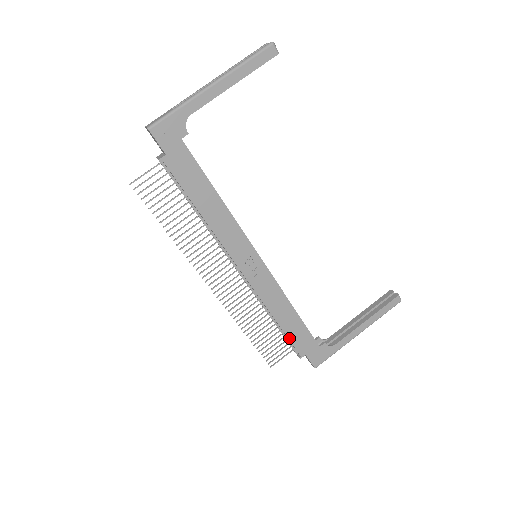
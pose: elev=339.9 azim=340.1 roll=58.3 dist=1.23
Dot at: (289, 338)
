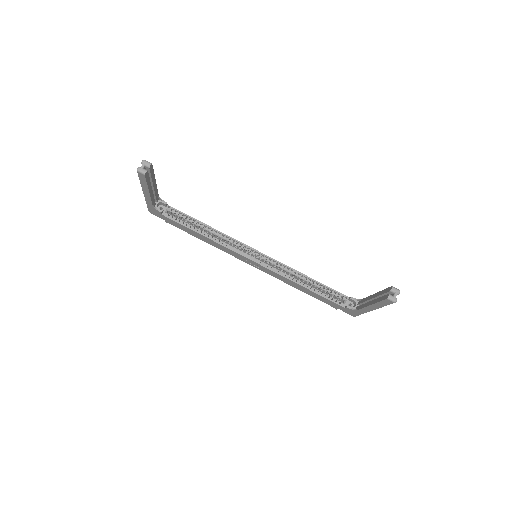
Dot at: (316, 298)
